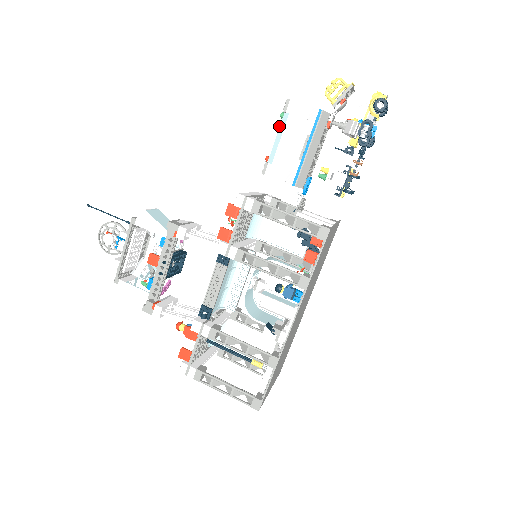
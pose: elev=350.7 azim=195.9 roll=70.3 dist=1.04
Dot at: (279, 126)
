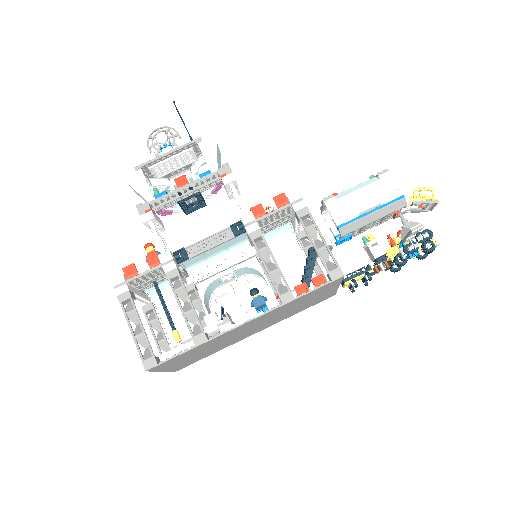
Dot at: (364, 181)
